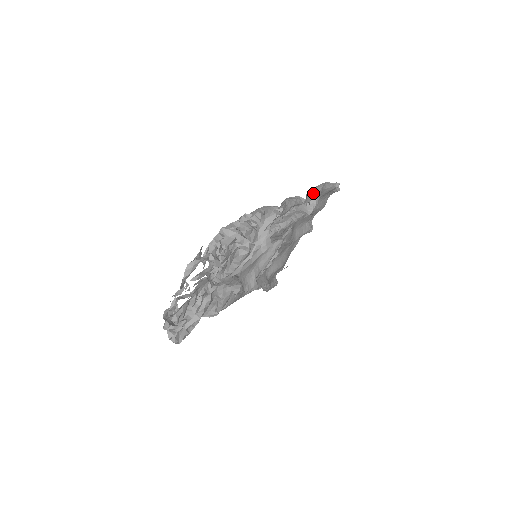
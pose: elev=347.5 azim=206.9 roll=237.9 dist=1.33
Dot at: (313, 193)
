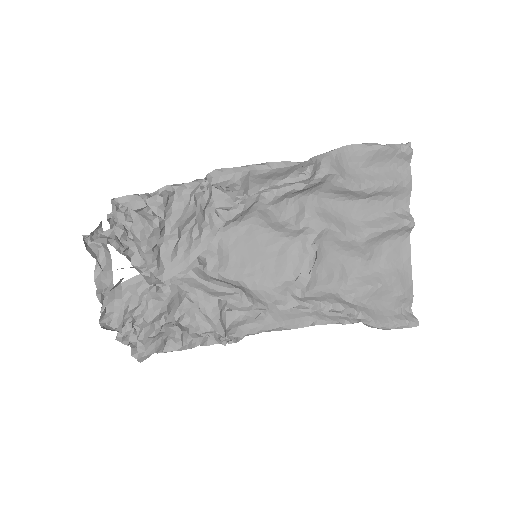
Dot at: (316, 159)
